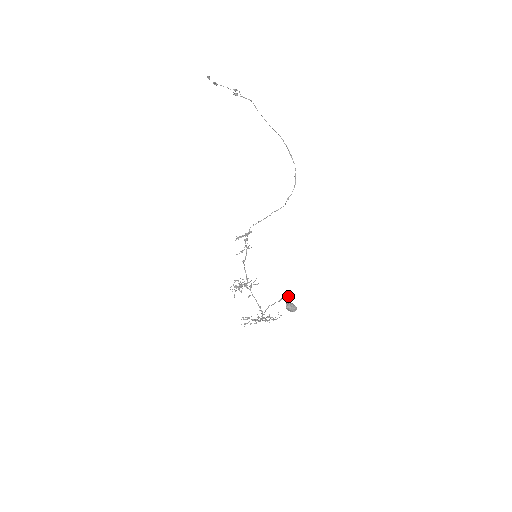
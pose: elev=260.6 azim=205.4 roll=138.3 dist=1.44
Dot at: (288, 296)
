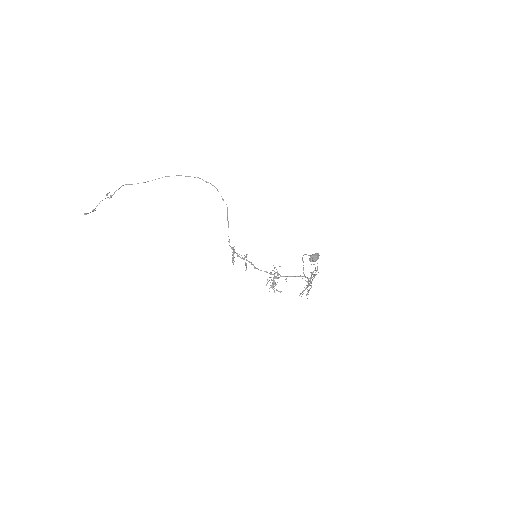
Dot at: occluded
